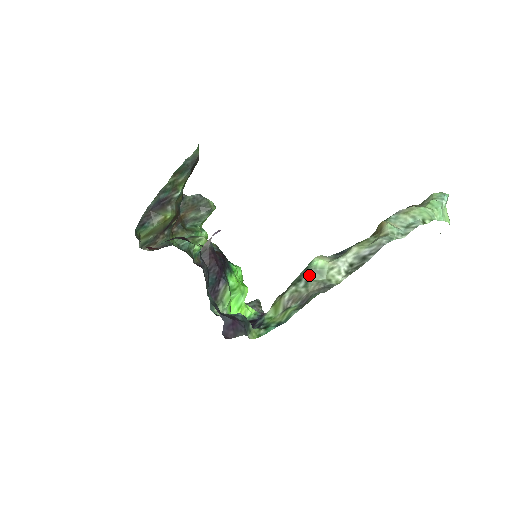
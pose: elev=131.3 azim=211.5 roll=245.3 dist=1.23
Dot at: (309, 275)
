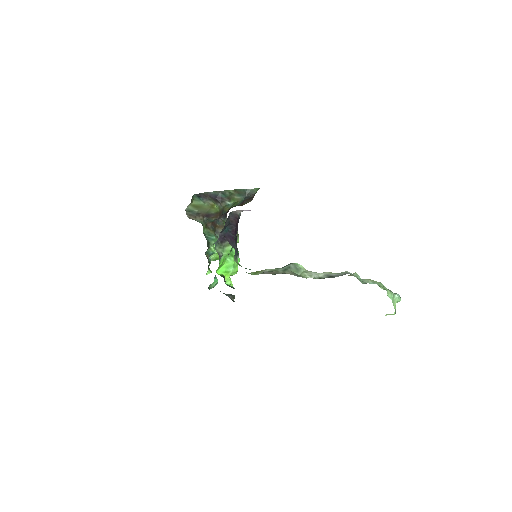
Dot at: (290, 266)
